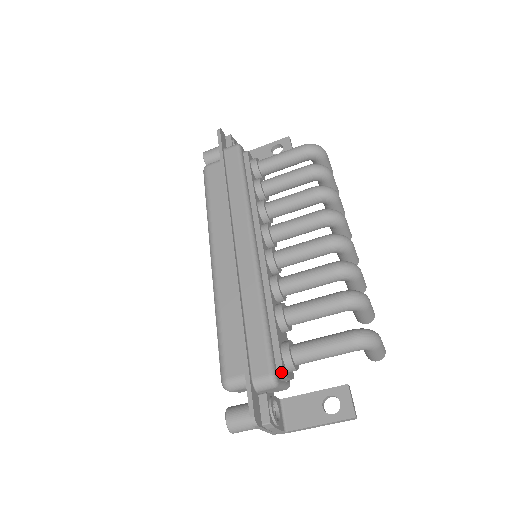
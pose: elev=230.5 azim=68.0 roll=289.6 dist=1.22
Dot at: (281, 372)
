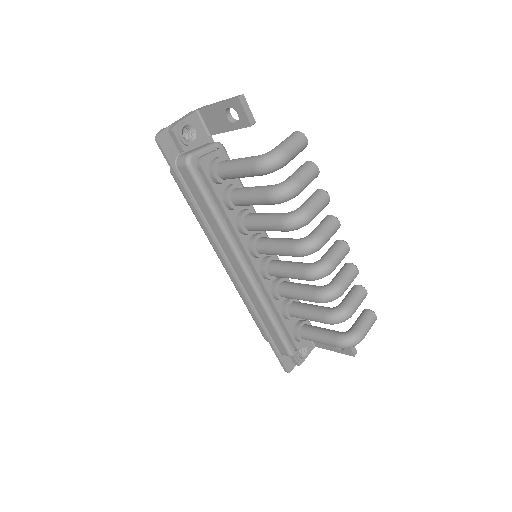
Dot at: (297, 349)
